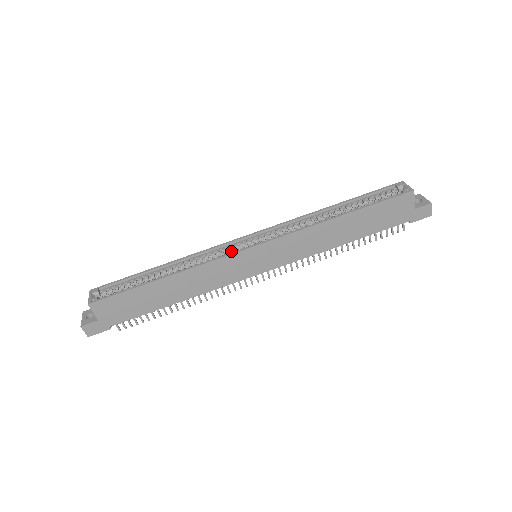
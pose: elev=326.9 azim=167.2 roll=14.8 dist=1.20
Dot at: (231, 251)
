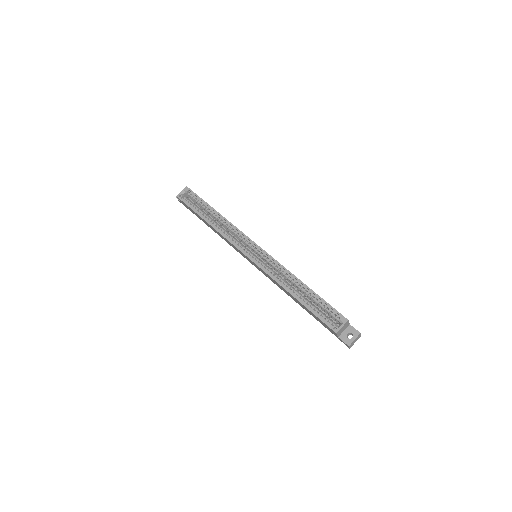
Dot at: (244, 242)
